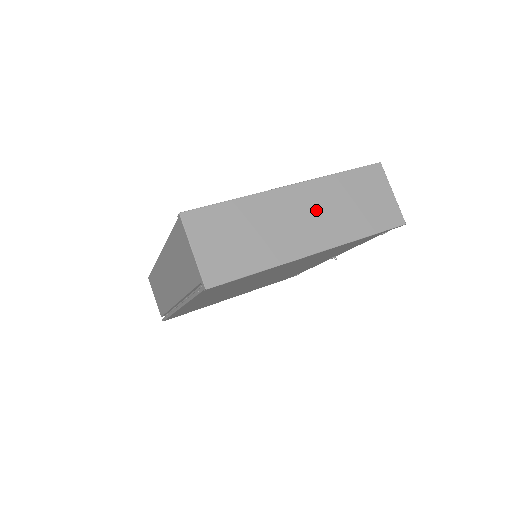
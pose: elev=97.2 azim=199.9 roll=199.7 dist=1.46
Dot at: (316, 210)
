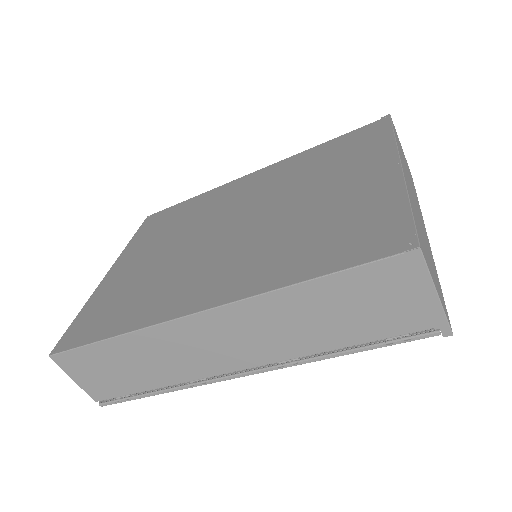
Dot at: occluded
